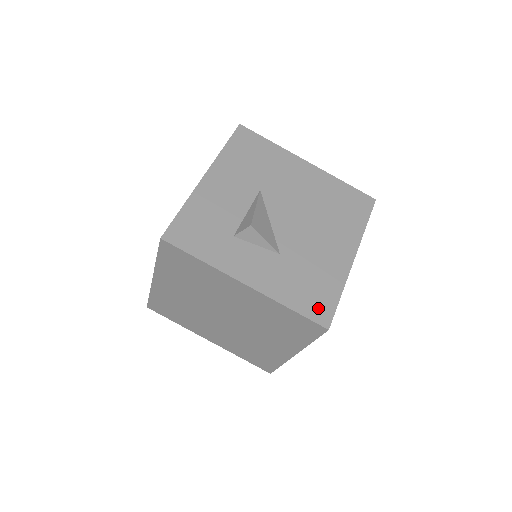
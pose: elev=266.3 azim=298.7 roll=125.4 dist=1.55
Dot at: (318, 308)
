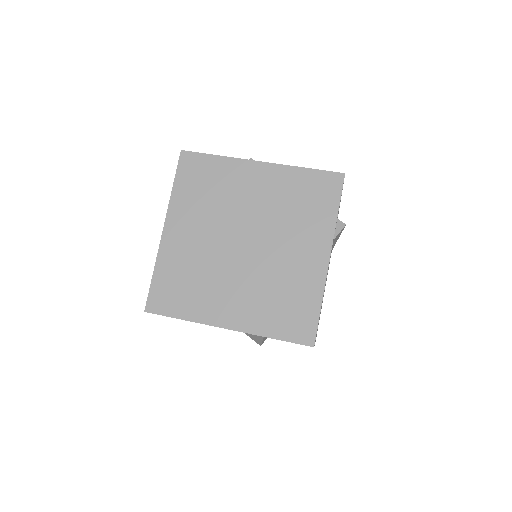
Dot at: occluded
